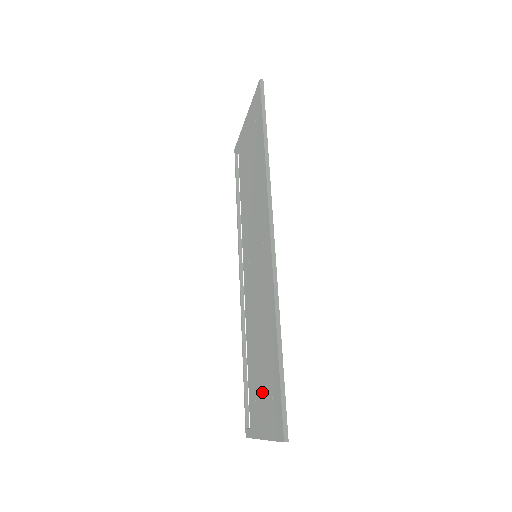
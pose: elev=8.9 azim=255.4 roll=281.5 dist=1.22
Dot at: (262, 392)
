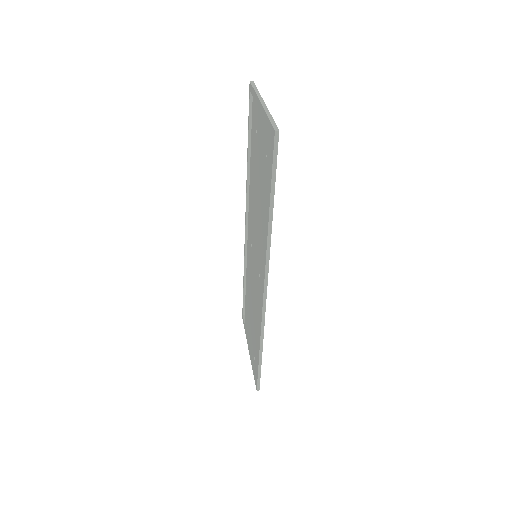
Dot at: (251, 337)
